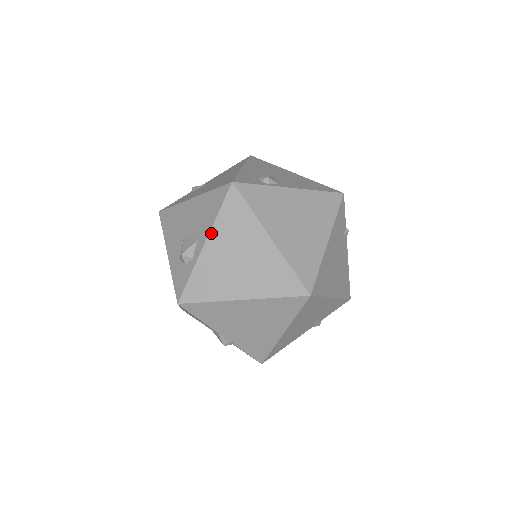
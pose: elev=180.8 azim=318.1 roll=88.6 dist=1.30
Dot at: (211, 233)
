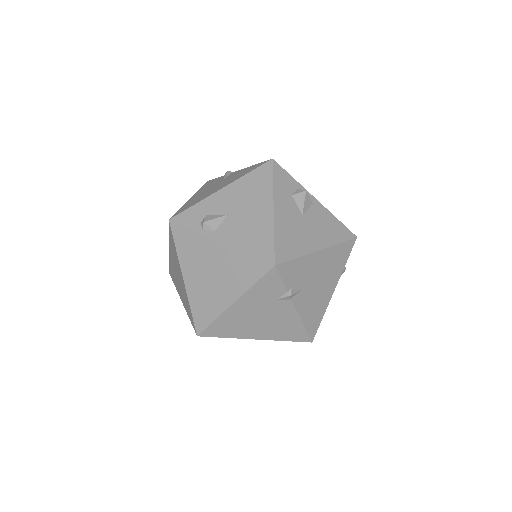
Dot at: (169, 245)
